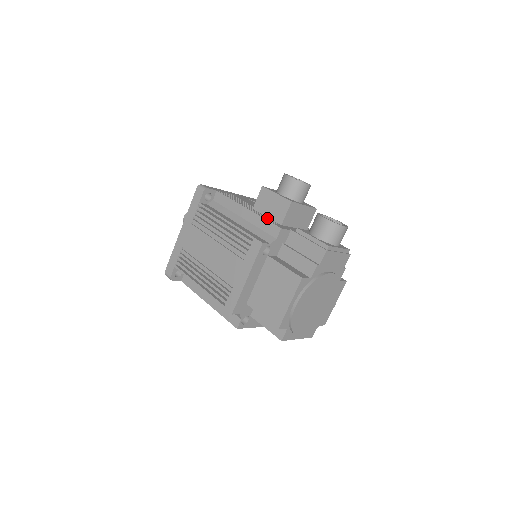
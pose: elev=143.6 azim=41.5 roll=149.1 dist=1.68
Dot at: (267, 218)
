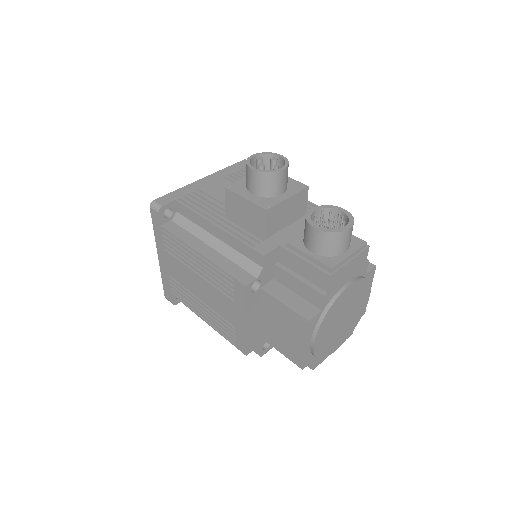
Dot at: (245, 233)
